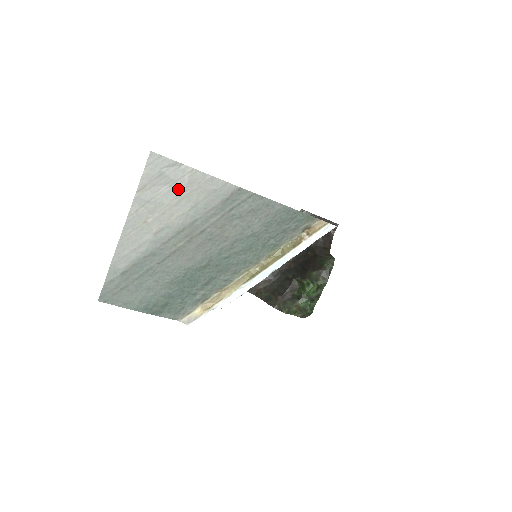
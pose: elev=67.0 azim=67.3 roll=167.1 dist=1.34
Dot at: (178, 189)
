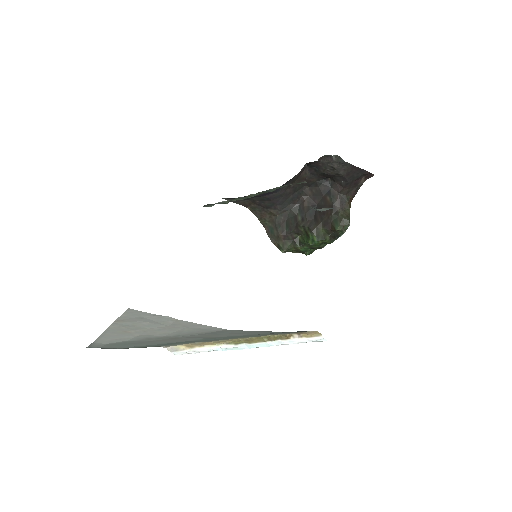
Dot at: (161, 325)
